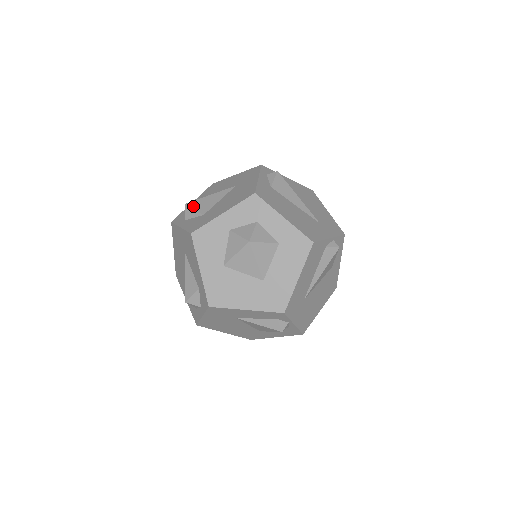
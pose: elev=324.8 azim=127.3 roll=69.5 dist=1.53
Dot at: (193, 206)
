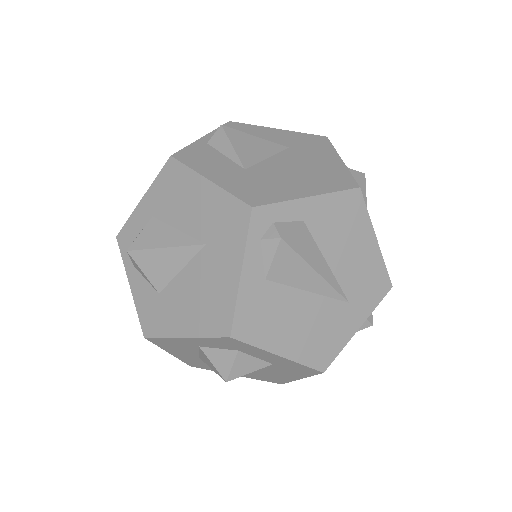
Dot at: (140, 264)
